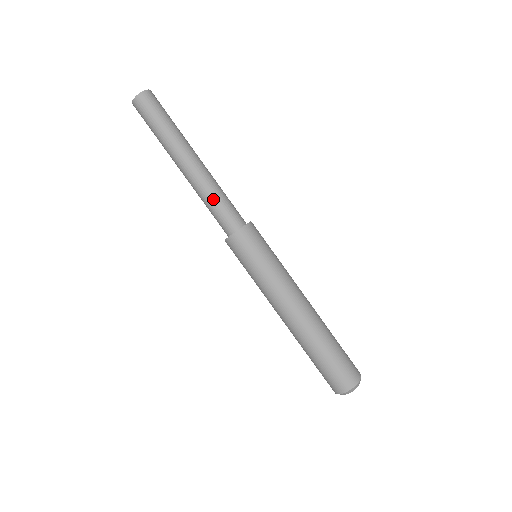
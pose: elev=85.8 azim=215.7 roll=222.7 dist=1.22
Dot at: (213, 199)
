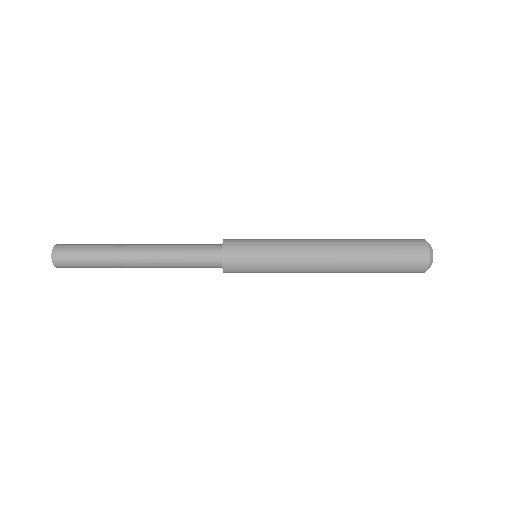
Dot at: (183, 245)
